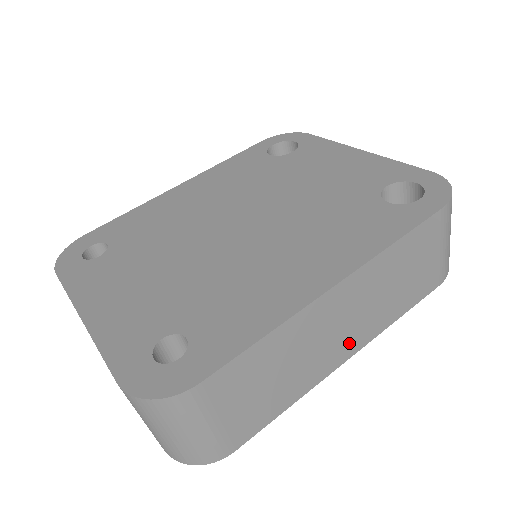
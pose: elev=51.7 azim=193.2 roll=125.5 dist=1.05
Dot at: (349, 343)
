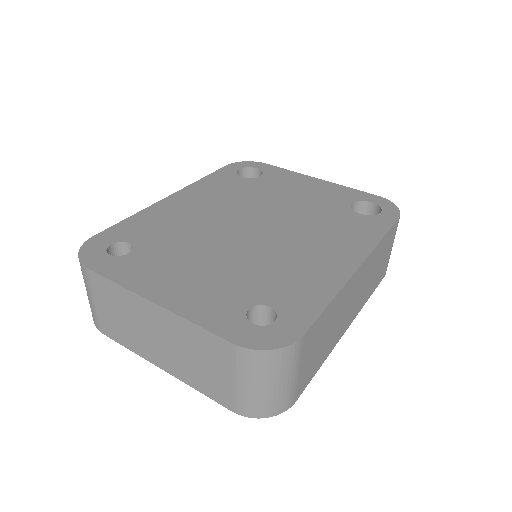
Dot at: (351, 315)
